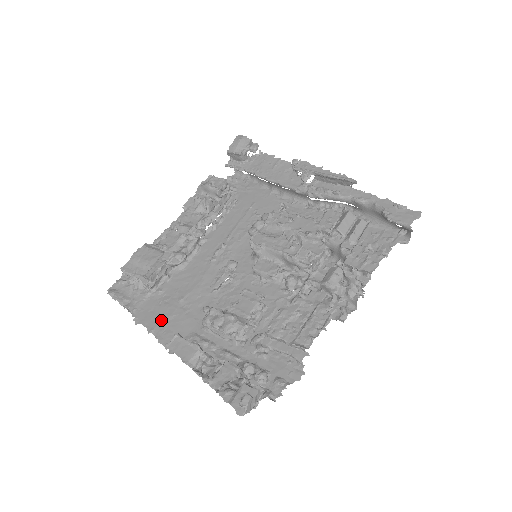
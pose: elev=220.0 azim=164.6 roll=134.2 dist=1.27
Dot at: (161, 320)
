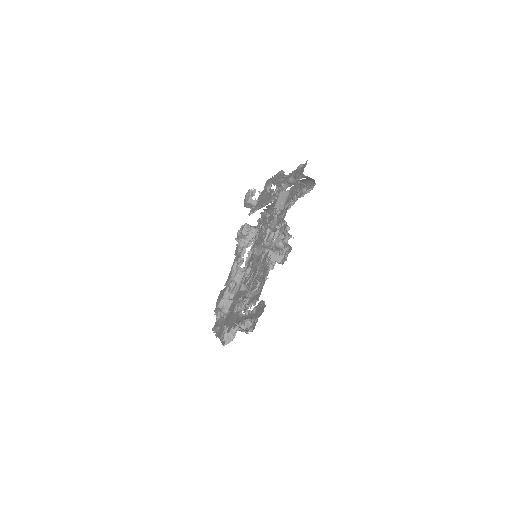
Dot at: occluded
